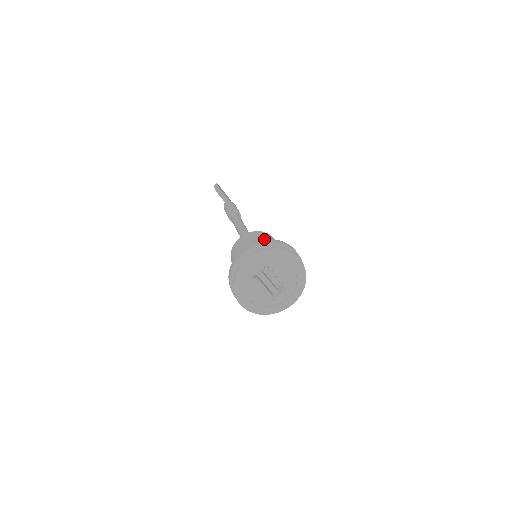
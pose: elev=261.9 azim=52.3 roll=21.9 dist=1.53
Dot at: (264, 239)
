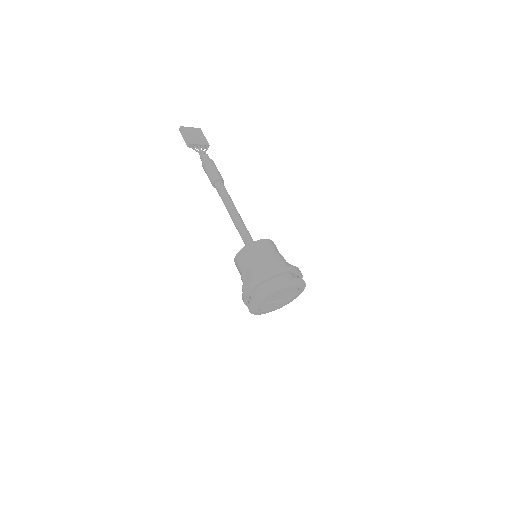
Dot at: (256, 270)
